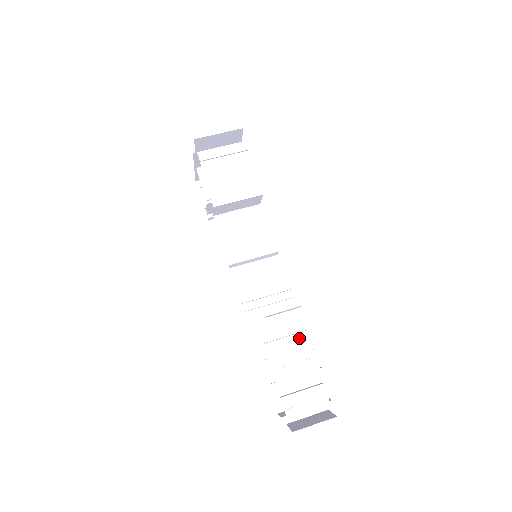
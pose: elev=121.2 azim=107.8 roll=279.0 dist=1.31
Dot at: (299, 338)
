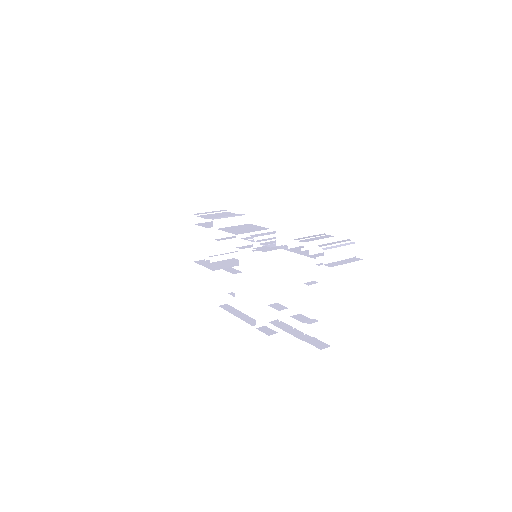
Dot at: occluded
